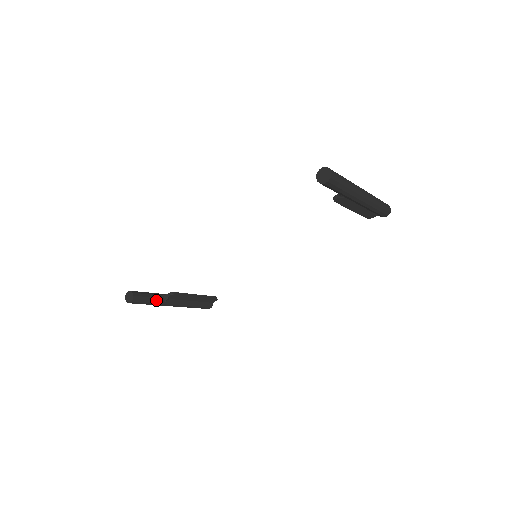
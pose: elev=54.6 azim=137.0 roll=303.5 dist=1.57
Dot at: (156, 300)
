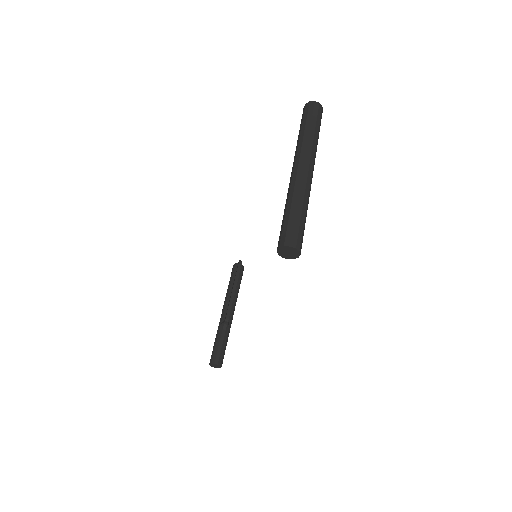
Dot at: (226, 337)
